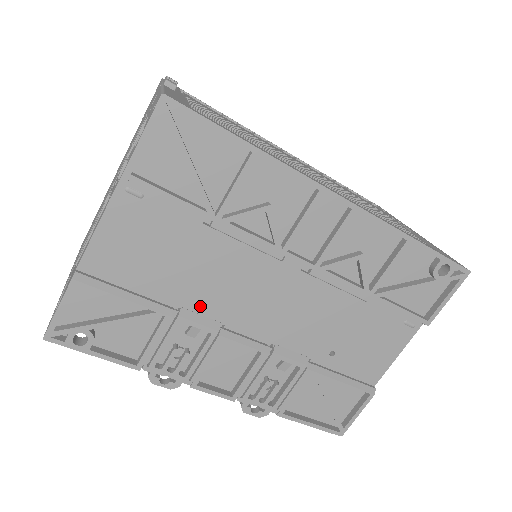
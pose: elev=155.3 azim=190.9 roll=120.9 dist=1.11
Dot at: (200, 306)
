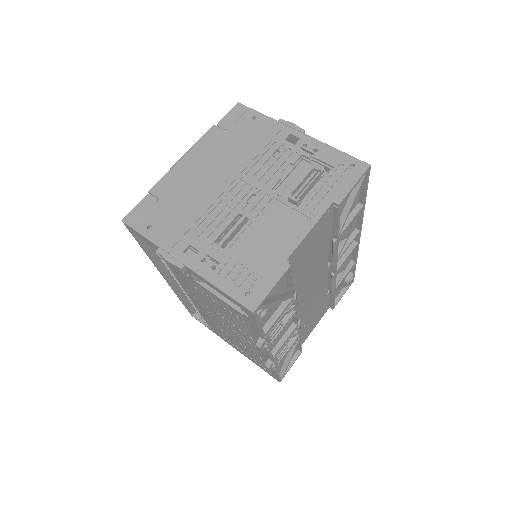
Dot at: (298, 292)
